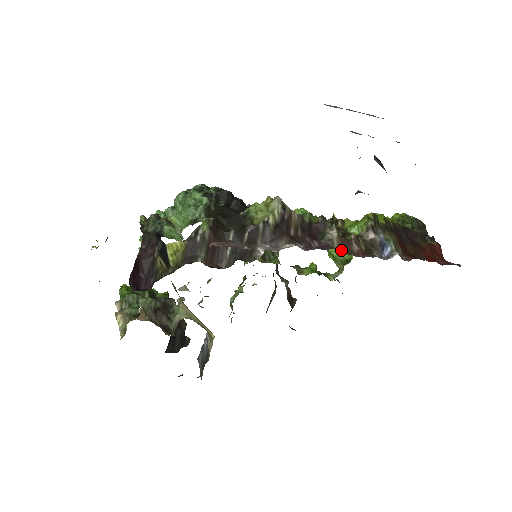
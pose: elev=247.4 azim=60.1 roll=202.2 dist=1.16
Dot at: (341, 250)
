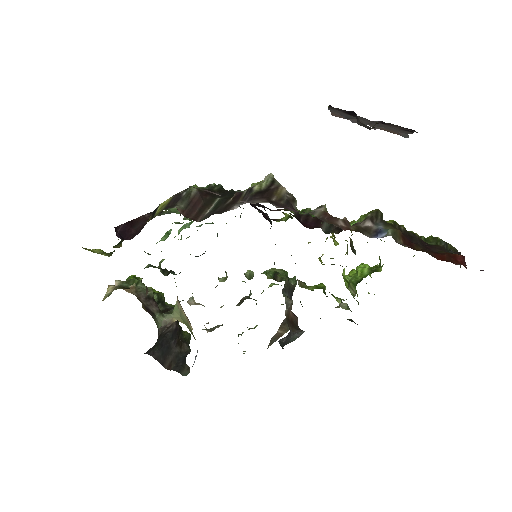
Dot at: (320, 218)
